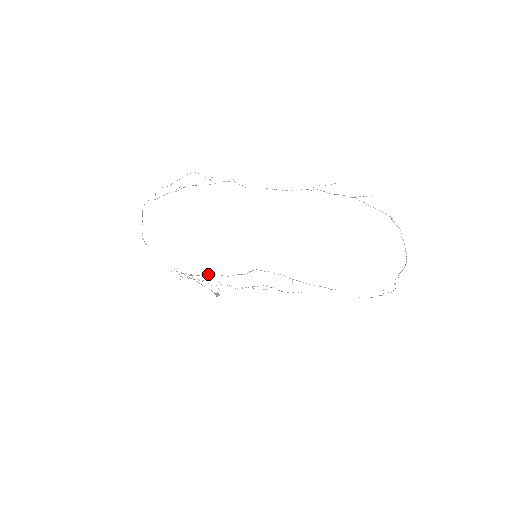
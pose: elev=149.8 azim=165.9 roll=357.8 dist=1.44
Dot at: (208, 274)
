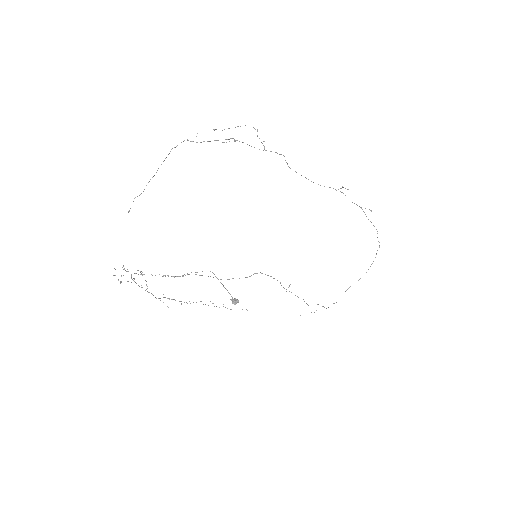
Dot at: (146, 281)
